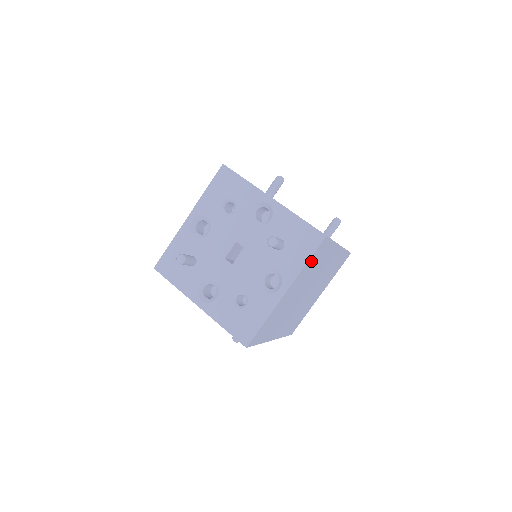
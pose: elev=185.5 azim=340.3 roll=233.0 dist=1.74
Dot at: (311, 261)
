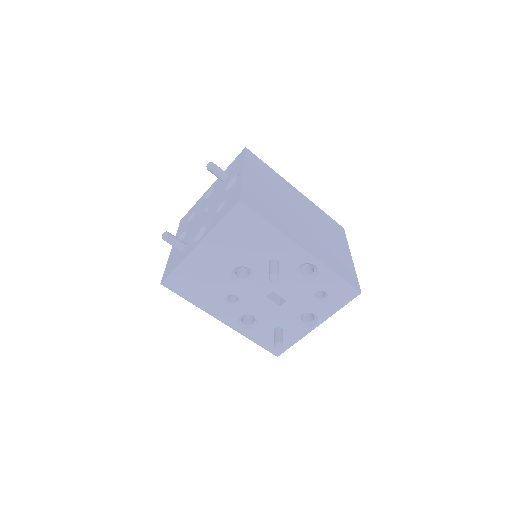
Dot at: (252, 163)
